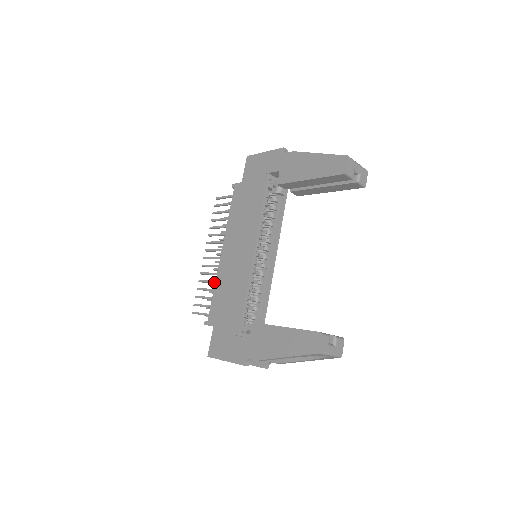
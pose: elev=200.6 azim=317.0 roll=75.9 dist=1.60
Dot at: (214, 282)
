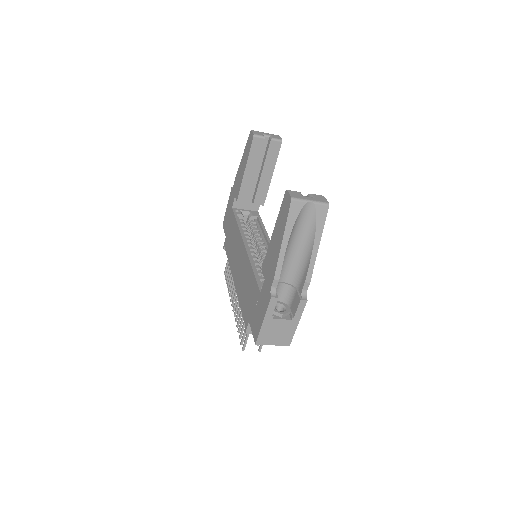
Dot at: occluded
